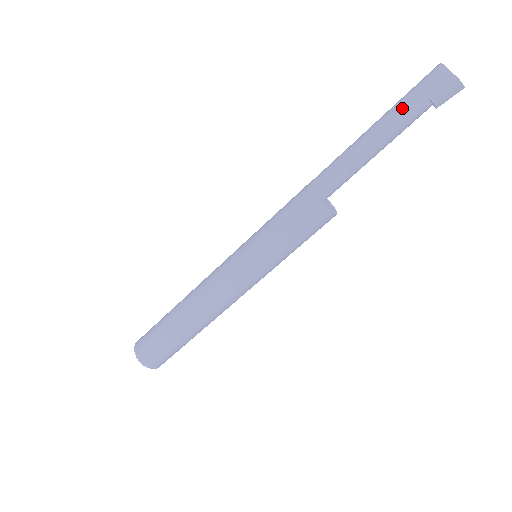
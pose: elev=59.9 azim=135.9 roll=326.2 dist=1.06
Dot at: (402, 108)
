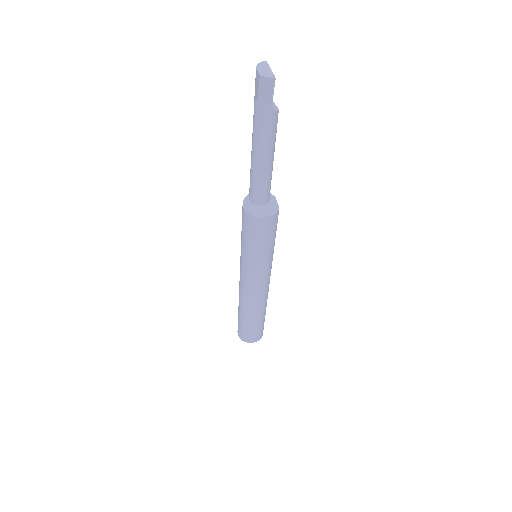
Dot at: (253, 115)
